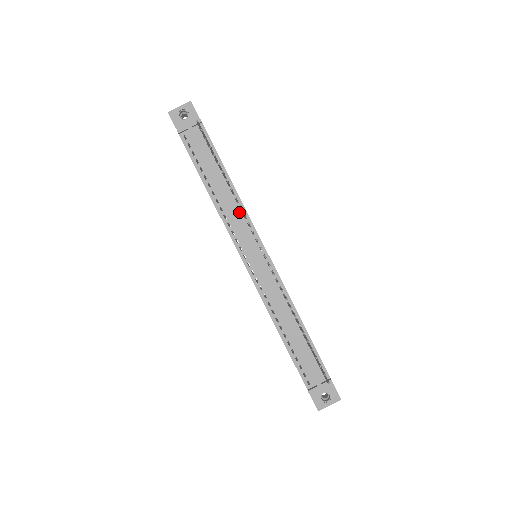
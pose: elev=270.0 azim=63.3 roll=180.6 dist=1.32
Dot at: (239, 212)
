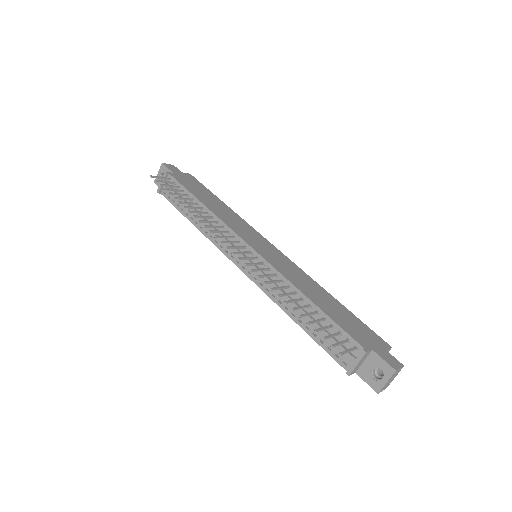
Dot at: occluded
